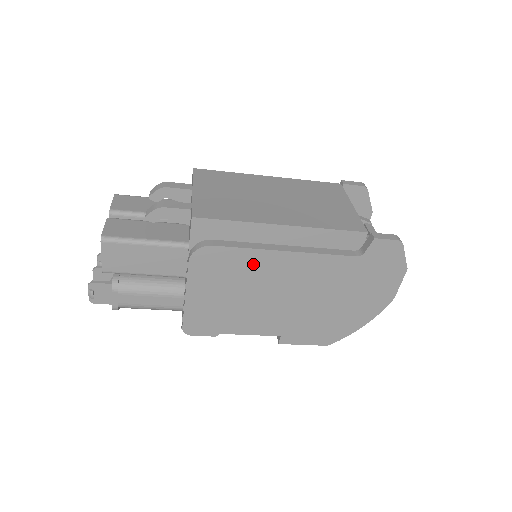
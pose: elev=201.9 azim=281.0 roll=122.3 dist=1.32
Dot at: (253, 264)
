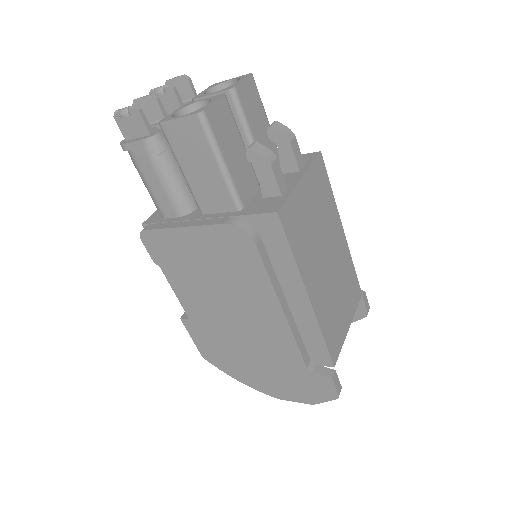
Dot at: (254, 284)
